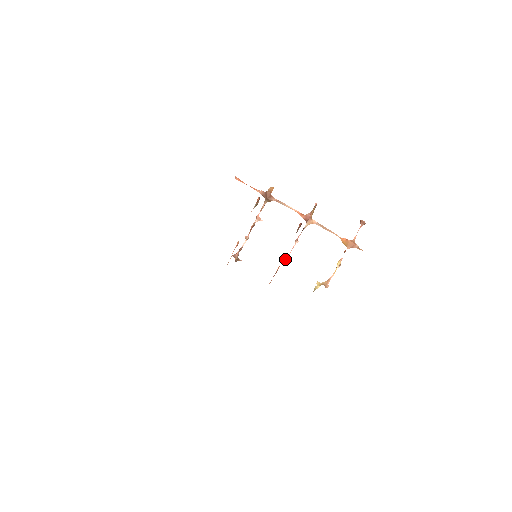
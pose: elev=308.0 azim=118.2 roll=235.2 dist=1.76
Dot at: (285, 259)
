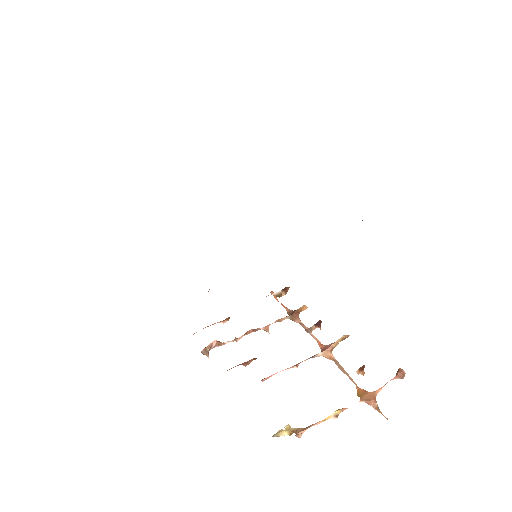
Dot at: (265, 378)
